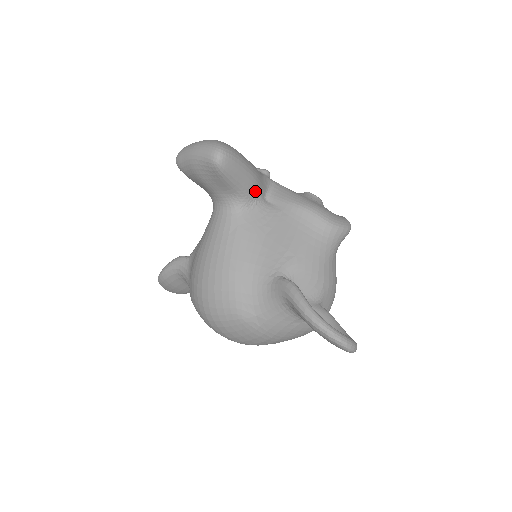
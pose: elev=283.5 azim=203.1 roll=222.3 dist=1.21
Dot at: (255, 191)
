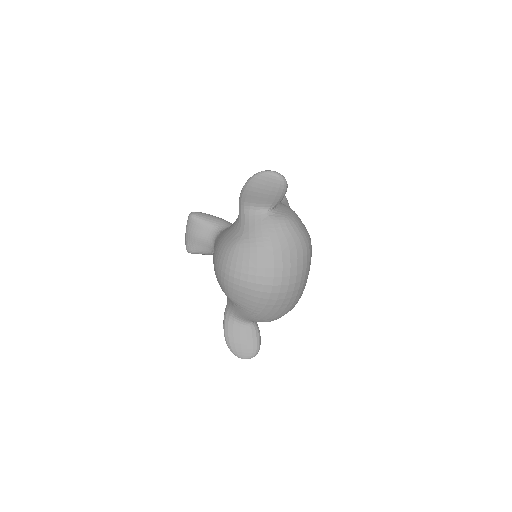
Dot at: (225, 223)
